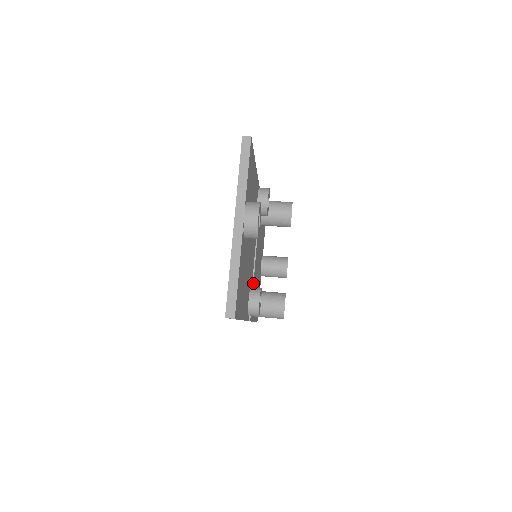
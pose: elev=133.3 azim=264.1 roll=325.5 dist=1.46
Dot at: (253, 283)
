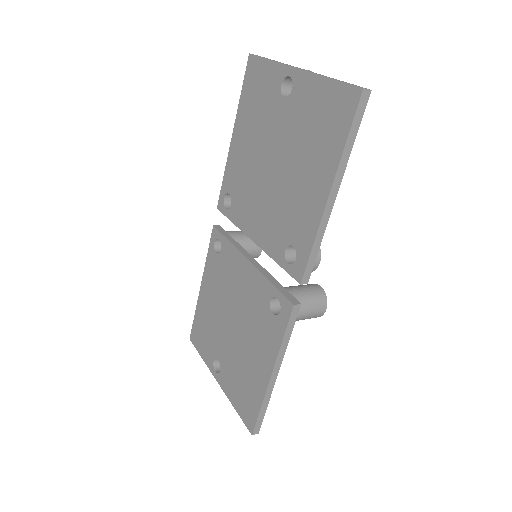
Dot at: (272, 277)
